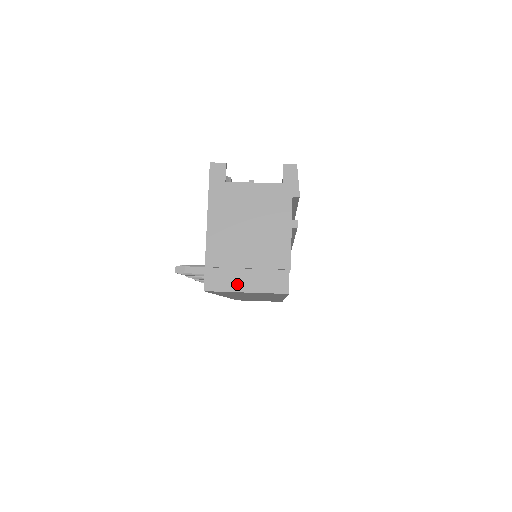
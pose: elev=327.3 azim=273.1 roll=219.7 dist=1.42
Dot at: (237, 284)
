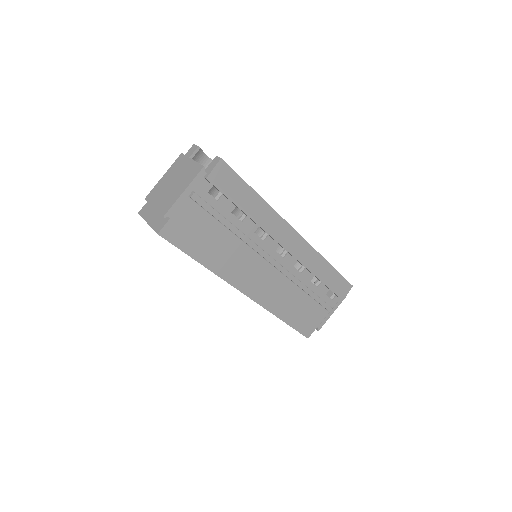
Dot at: (149, 216)
